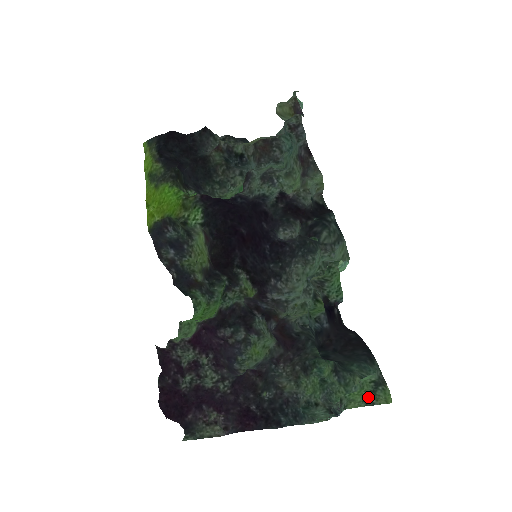
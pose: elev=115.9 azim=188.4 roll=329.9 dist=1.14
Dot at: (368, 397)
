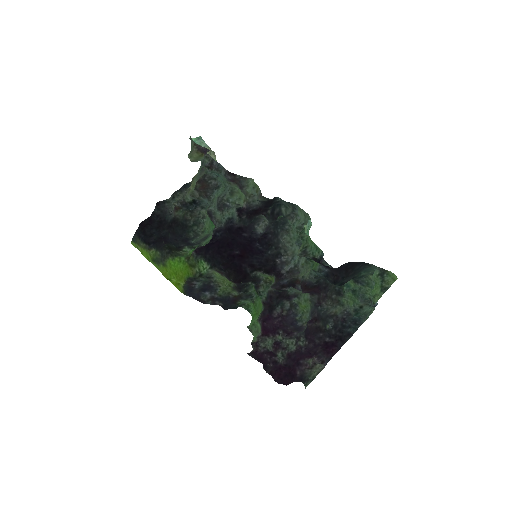
Dot at: (382, 287)
